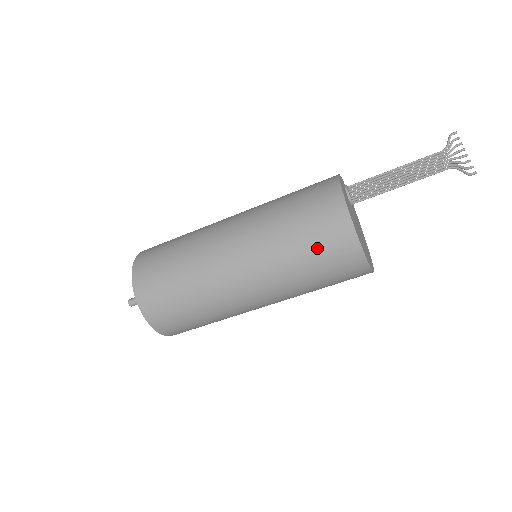
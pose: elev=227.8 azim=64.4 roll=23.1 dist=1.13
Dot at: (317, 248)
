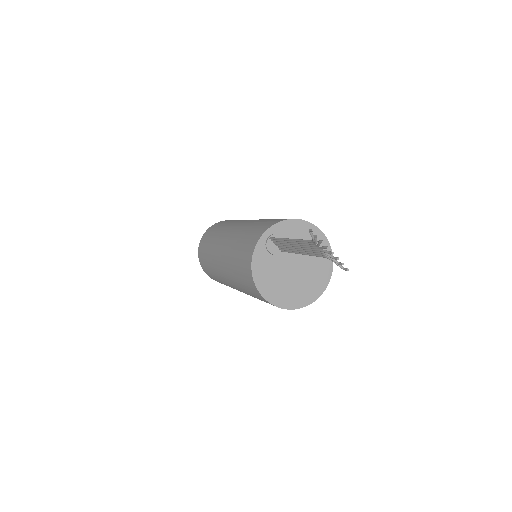
Dot at: occluded
